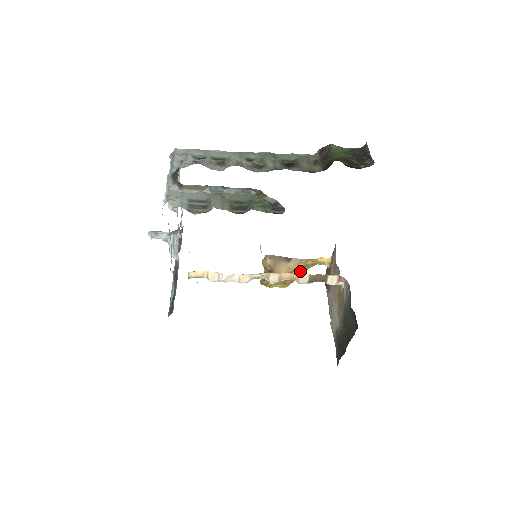
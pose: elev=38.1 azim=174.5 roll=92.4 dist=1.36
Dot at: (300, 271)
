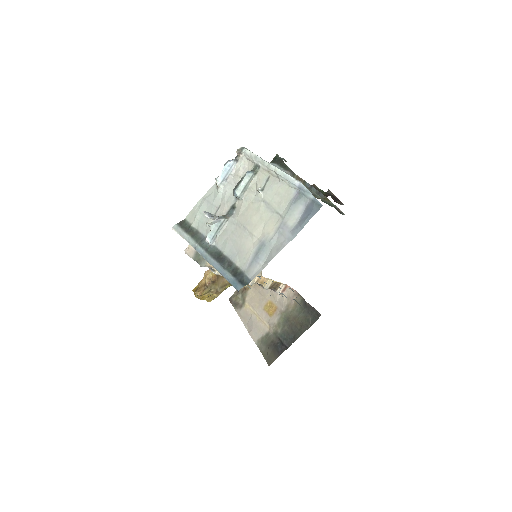
Dot at: (226, 287)
